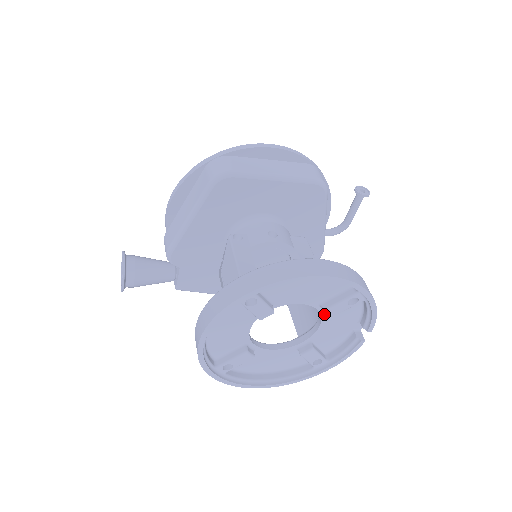
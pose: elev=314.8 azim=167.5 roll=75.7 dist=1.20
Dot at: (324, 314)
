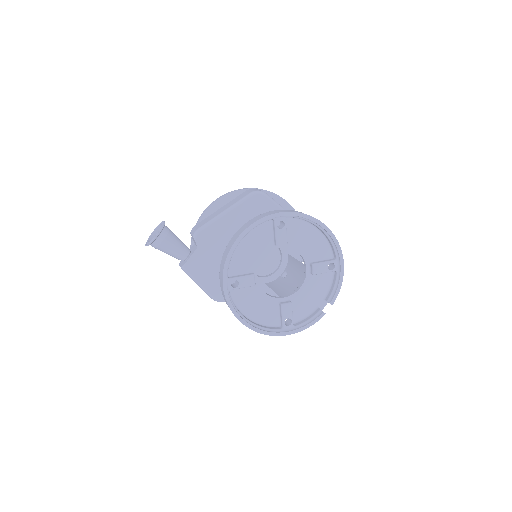
Dot at: (308, 275)
